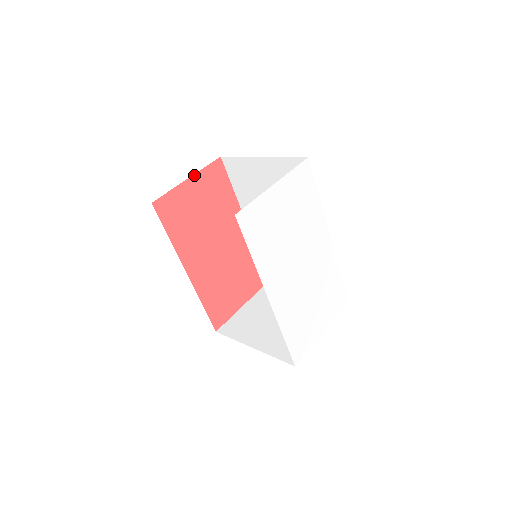
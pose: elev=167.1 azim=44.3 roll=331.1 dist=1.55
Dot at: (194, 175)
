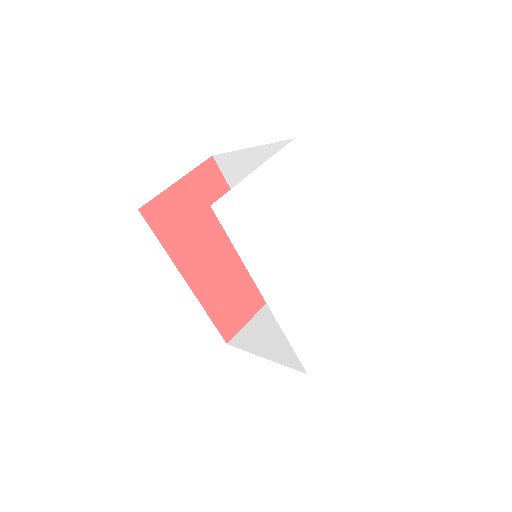
Dot at: (184, 177)
